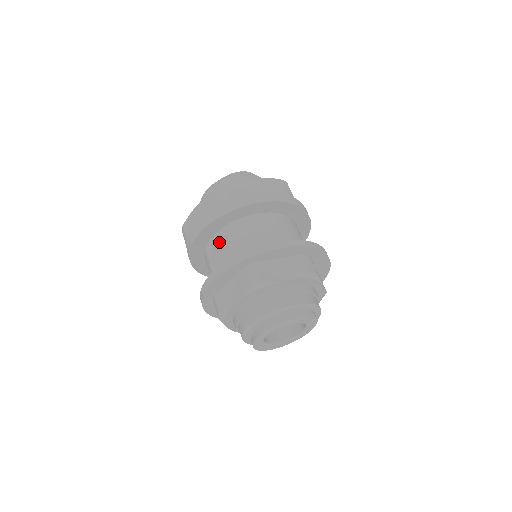
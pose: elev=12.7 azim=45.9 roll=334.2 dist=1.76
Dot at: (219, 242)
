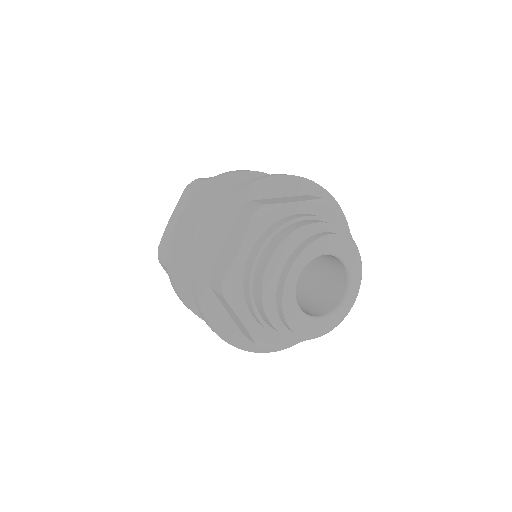
Dot at: occluded
